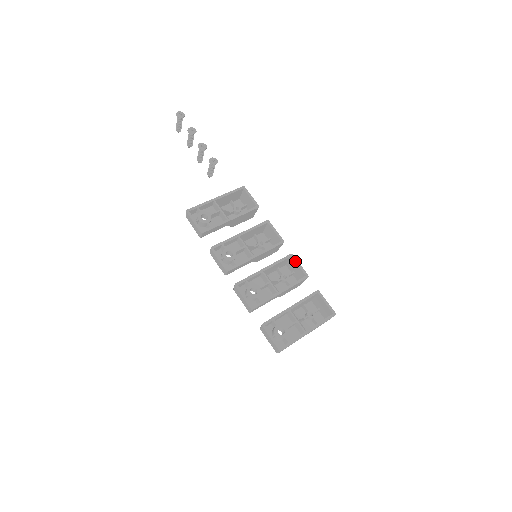
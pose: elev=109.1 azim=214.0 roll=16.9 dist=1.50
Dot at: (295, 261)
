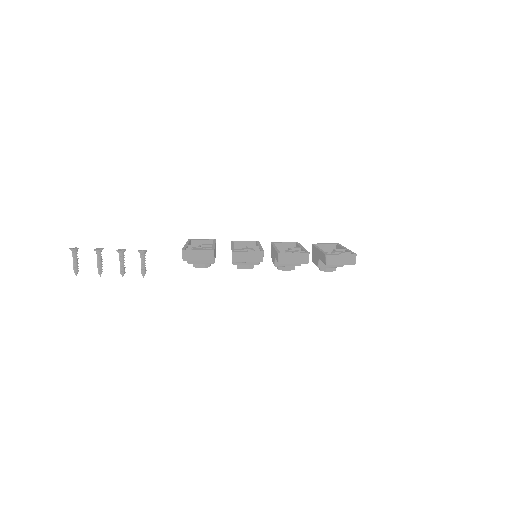
Dot at: (279, 242)
